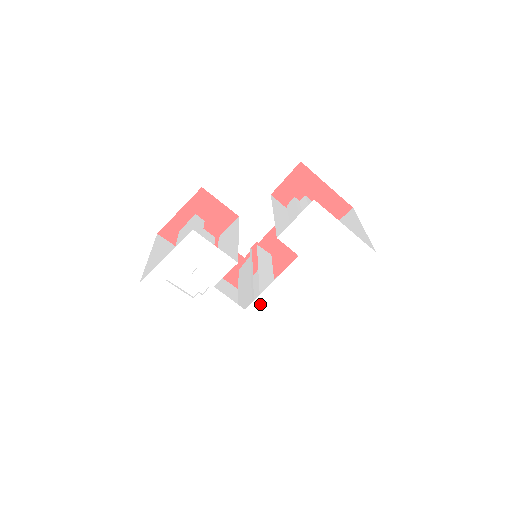
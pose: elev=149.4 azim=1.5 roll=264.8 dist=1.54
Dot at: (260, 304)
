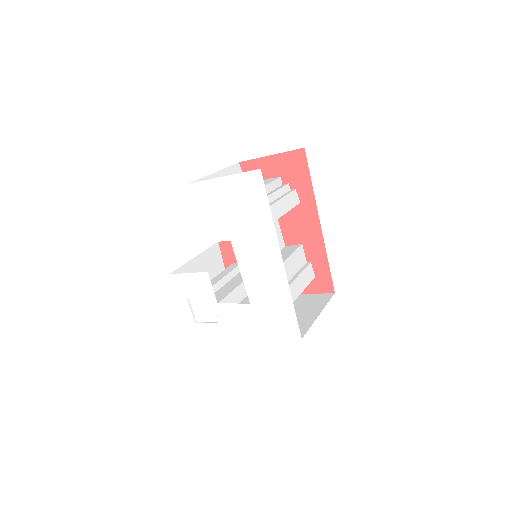
Dot at: (253, 290)
